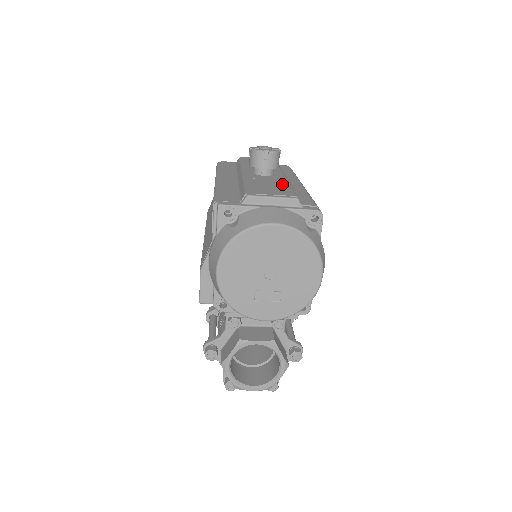
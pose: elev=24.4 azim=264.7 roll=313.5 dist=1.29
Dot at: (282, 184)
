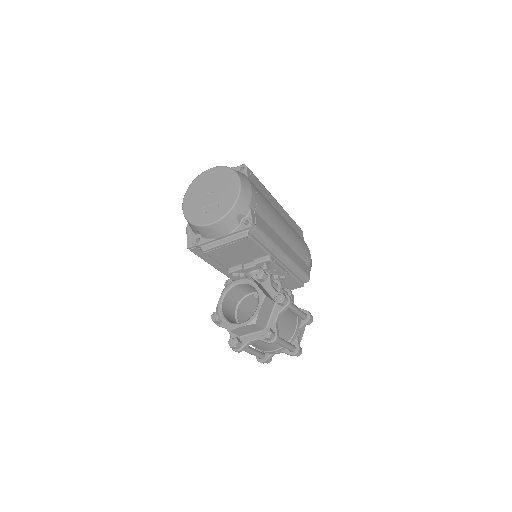
Dot at: occluded
